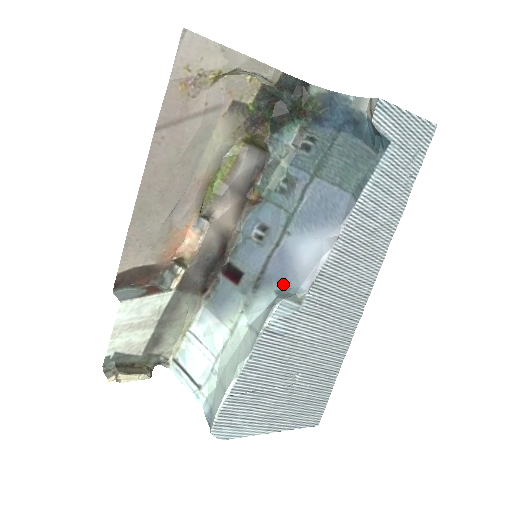
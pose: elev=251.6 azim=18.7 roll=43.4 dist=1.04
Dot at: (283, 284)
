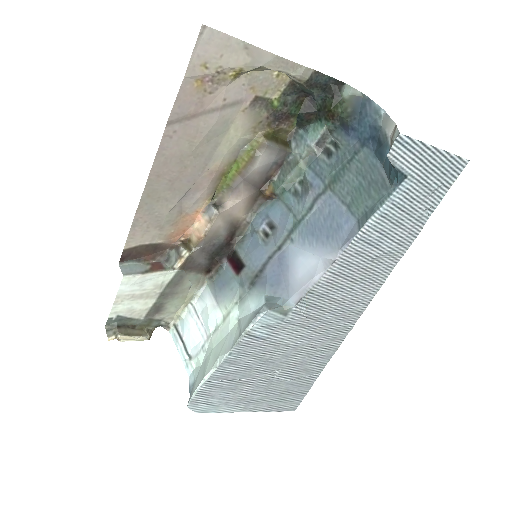
Dot at: (275, 291)
